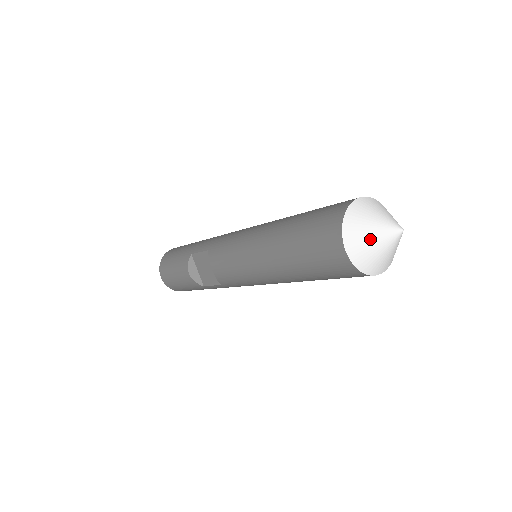
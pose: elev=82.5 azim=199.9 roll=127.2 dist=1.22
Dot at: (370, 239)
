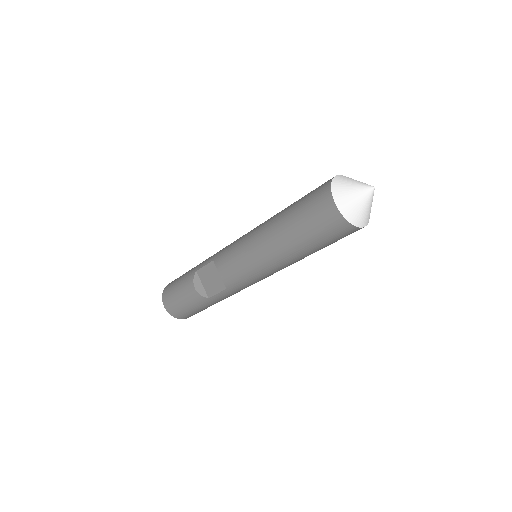
Dot at: (353, 196)
